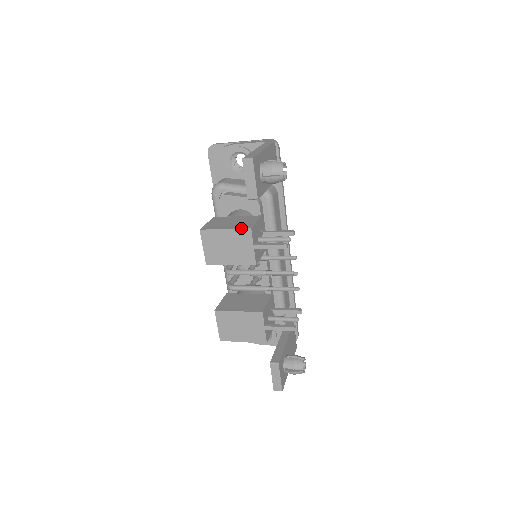
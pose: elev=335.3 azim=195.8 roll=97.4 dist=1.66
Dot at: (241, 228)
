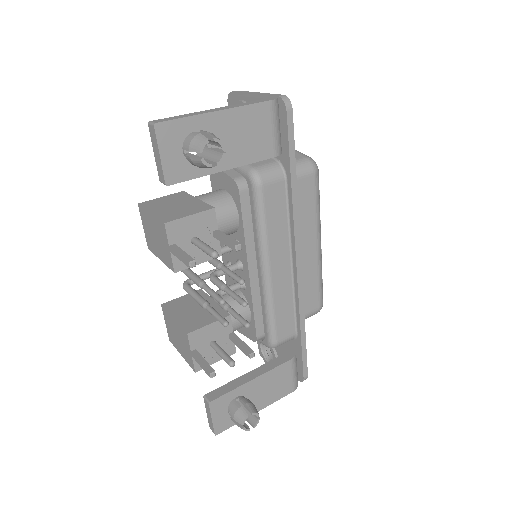
Dot at: (159, 218)
